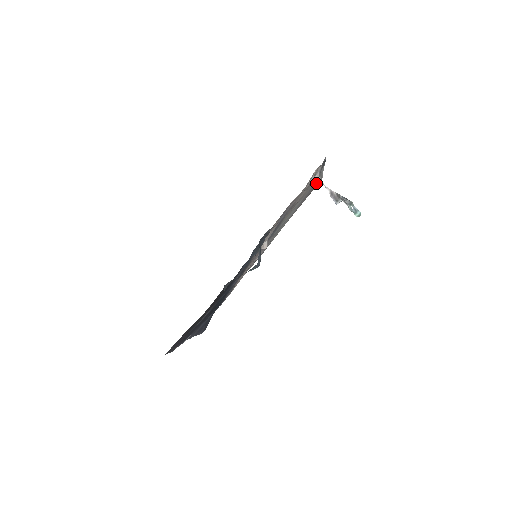
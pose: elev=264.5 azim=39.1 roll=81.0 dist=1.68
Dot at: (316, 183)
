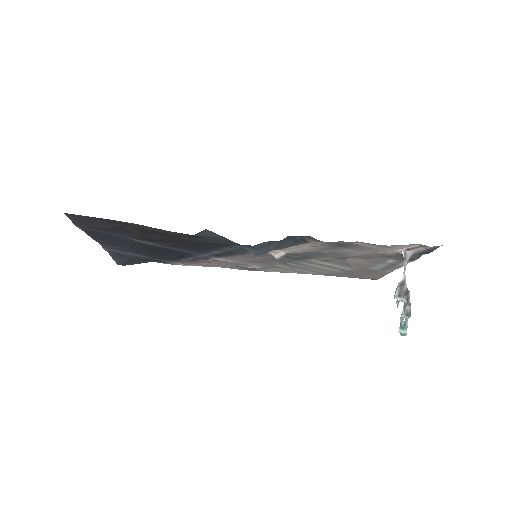
Dot at: (374, 273)
